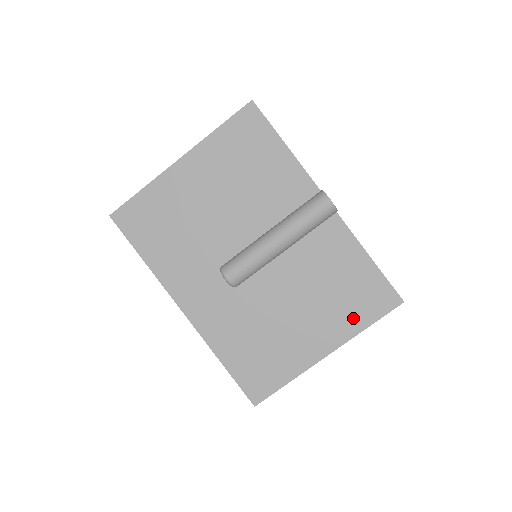
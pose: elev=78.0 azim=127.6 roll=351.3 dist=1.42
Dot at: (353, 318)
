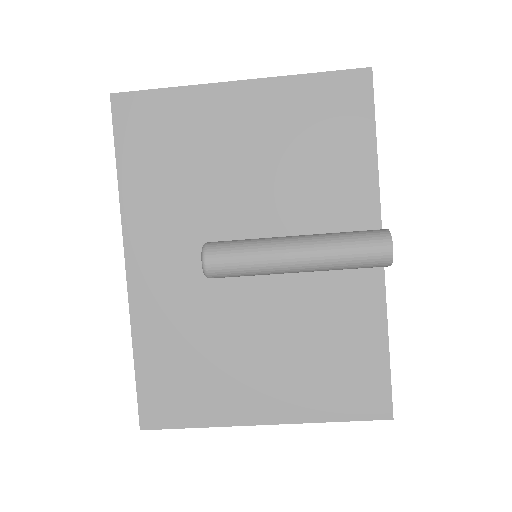
Dot at: (322, 400)
